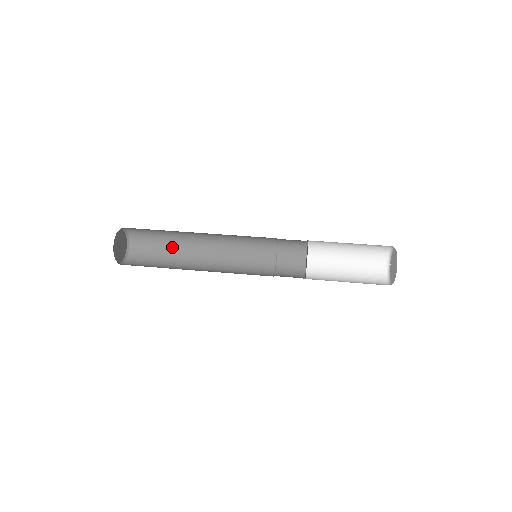
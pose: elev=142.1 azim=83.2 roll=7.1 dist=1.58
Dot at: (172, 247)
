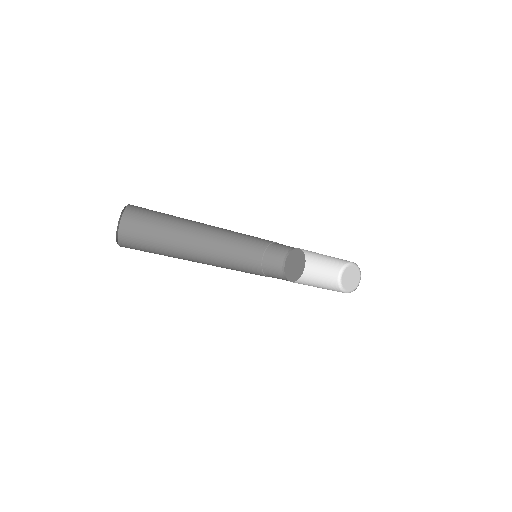
Dot at: (166, 240)
